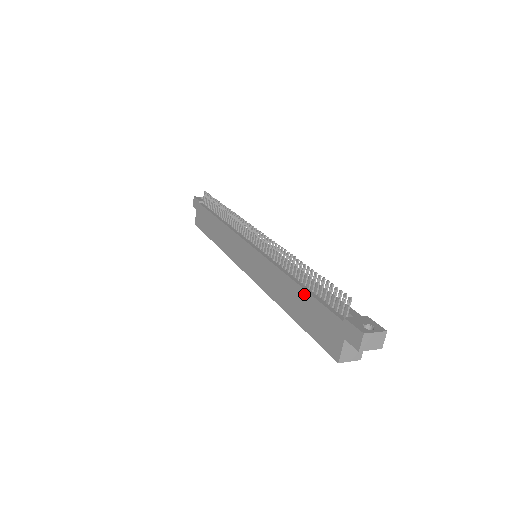
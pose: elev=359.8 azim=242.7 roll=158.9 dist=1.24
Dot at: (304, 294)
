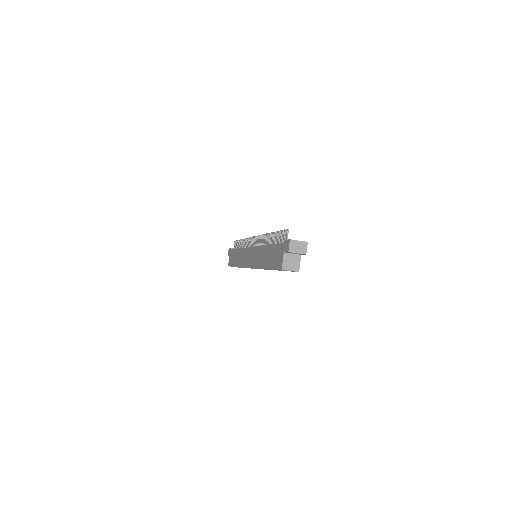
Dot at: (270, 247)
